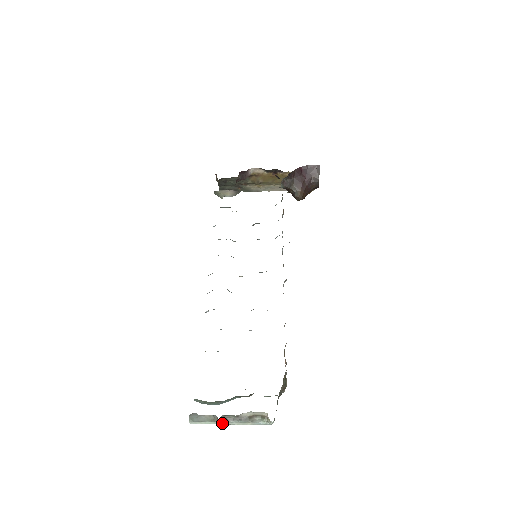
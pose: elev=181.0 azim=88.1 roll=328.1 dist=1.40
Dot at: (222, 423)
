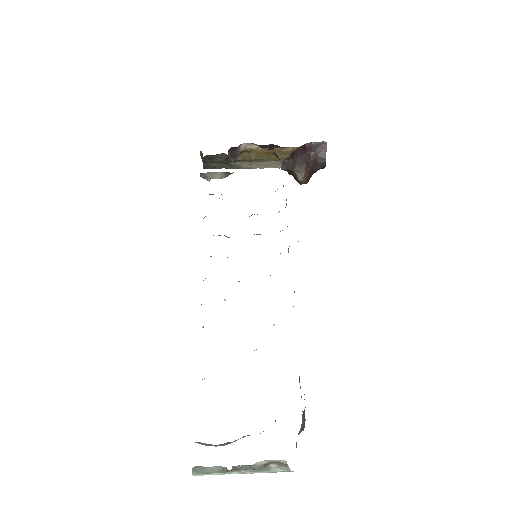
Dot at: (232, 473)
